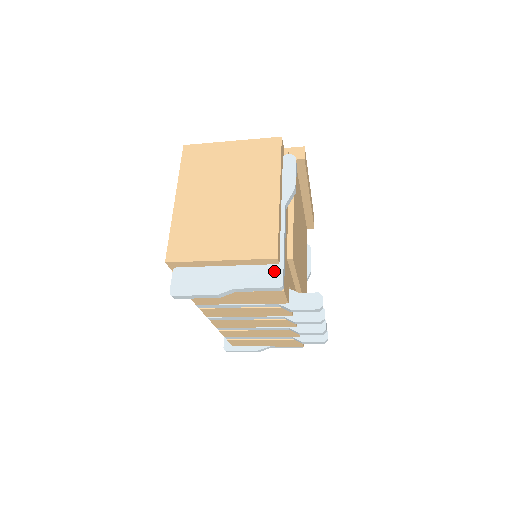
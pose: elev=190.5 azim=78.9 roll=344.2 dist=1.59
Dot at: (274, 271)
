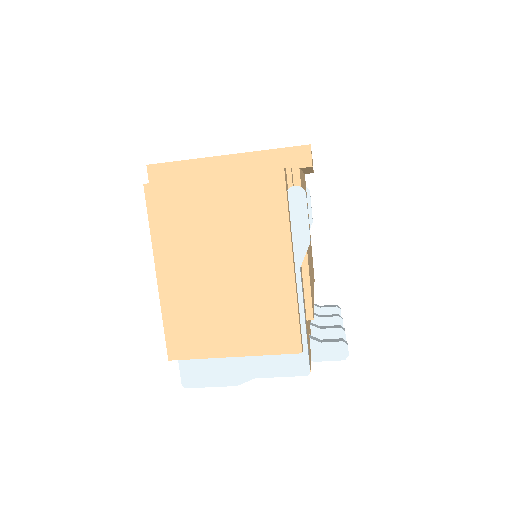
Dot at: (298, 357)
